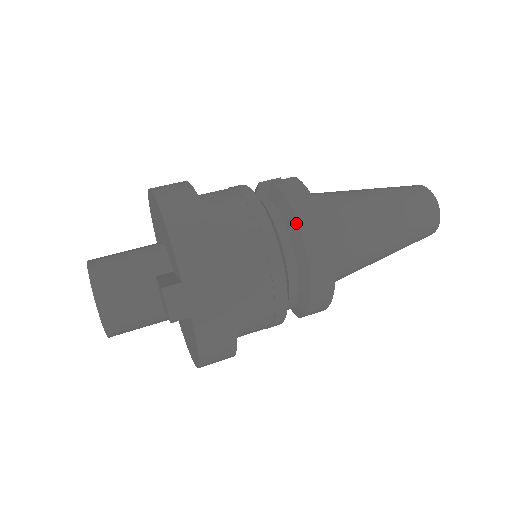
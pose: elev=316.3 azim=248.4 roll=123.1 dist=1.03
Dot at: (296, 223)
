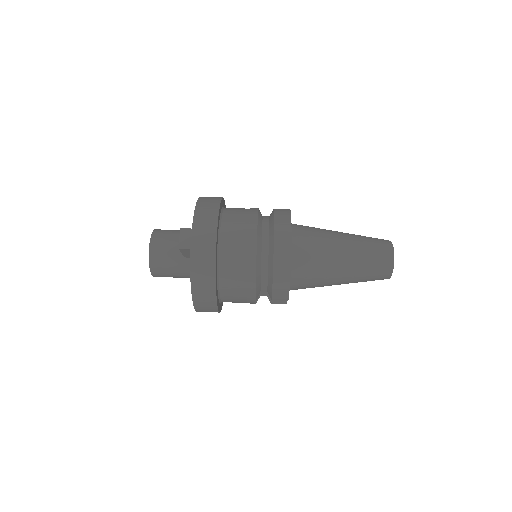
Dot at: (273, 223)
